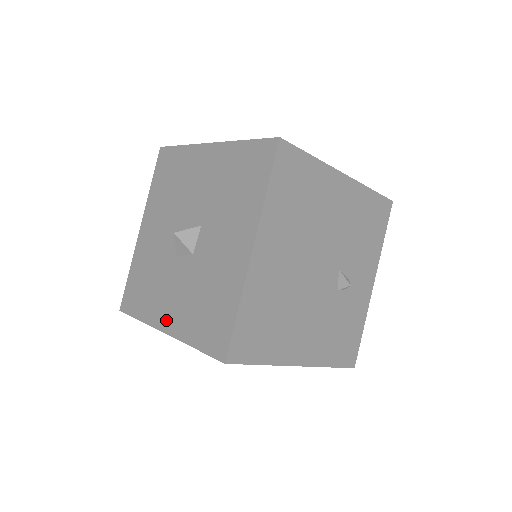
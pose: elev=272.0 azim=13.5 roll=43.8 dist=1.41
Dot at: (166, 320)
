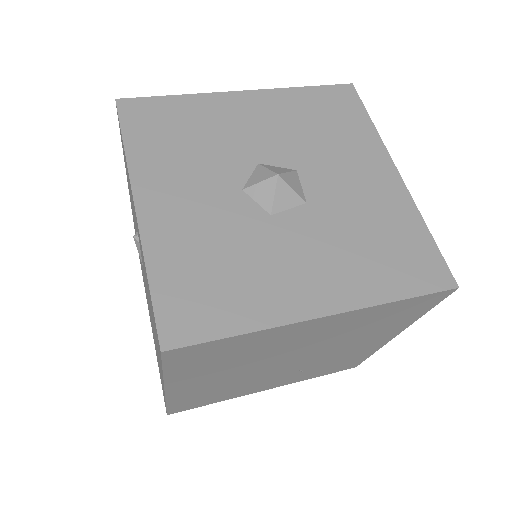
Dot at: (317, 298)
